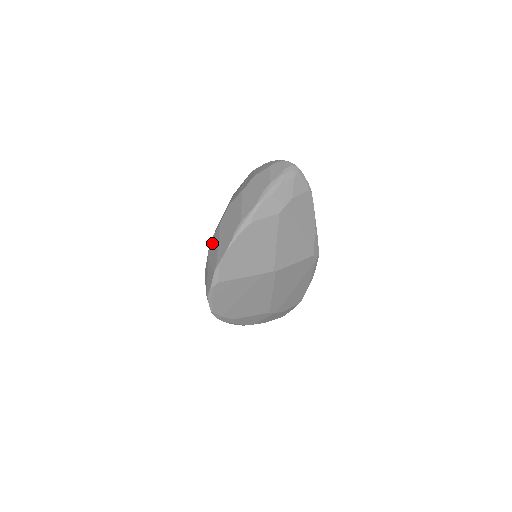
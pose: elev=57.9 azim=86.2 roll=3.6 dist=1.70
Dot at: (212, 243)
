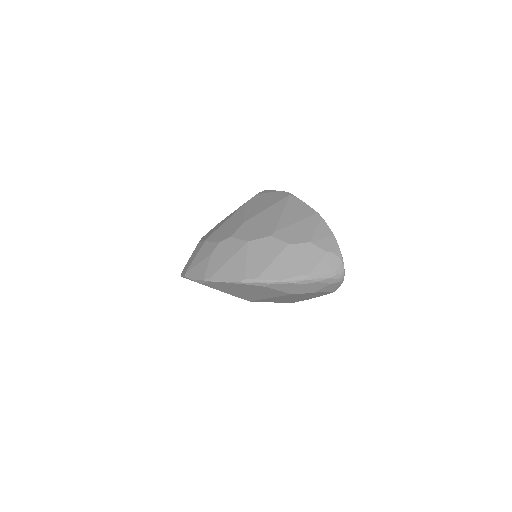
Dot at: (228, 244)
